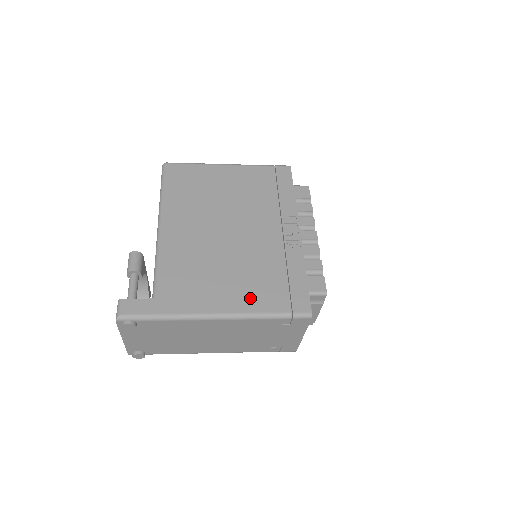
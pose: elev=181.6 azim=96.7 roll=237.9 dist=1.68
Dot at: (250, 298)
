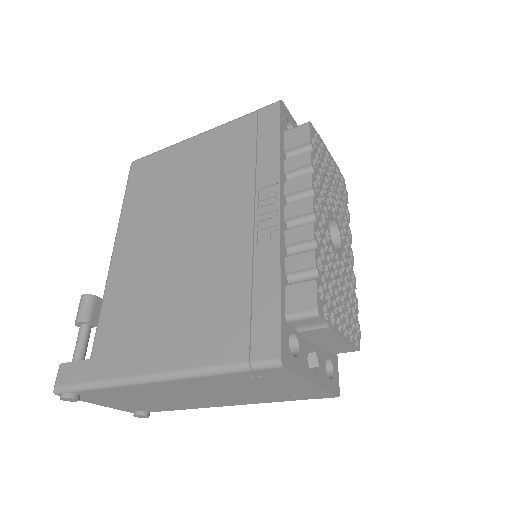
Dot at: (194, 342)
